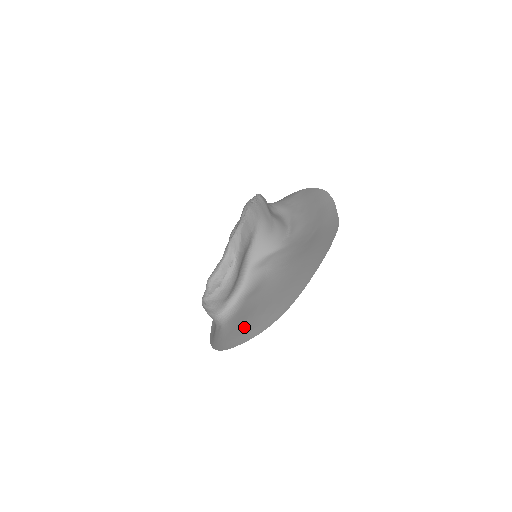
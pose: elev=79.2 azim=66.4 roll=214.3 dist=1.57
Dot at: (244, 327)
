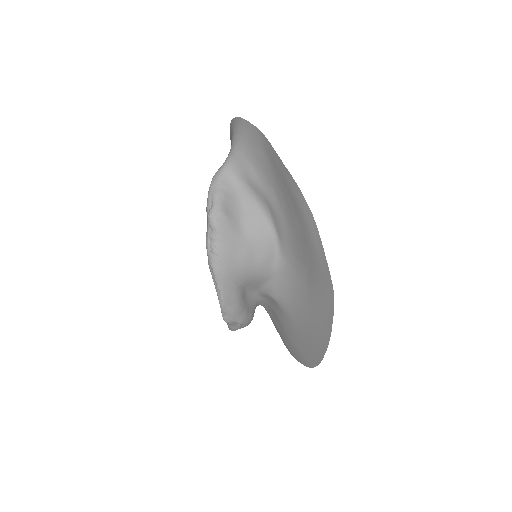
Dot at: (284, 340)
